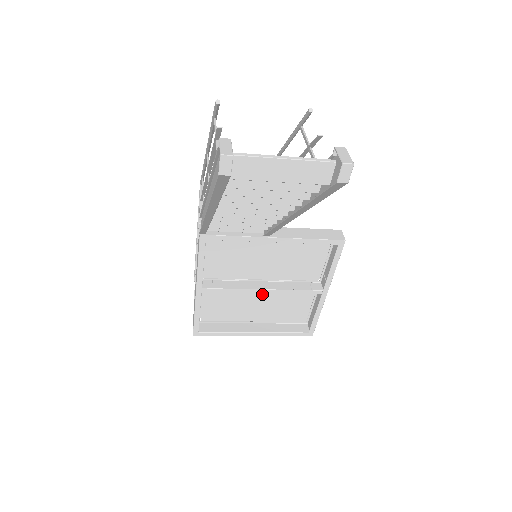
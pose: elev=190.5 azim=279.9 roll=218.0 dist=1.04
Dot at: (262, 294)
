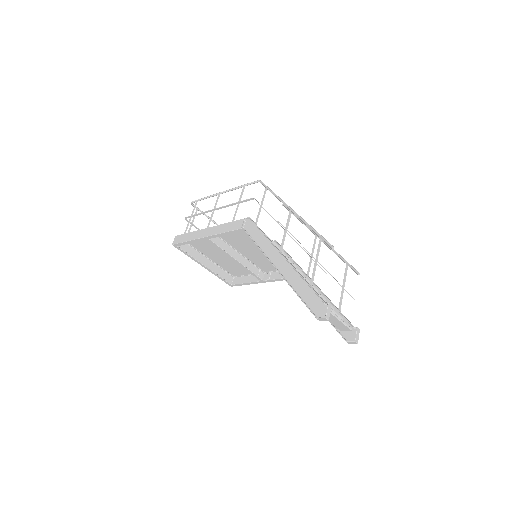
Dot at: occluded
